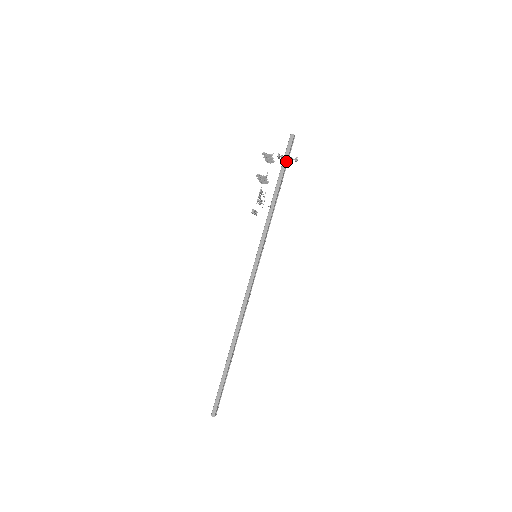
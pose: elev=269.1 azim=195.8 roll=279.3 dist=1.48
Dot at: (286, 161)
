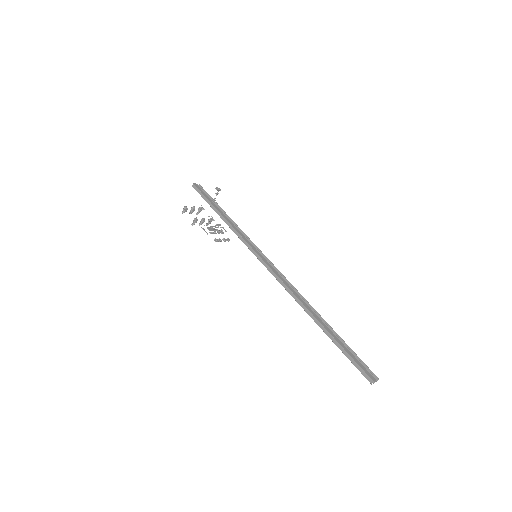
Dot at: (205, 198)
